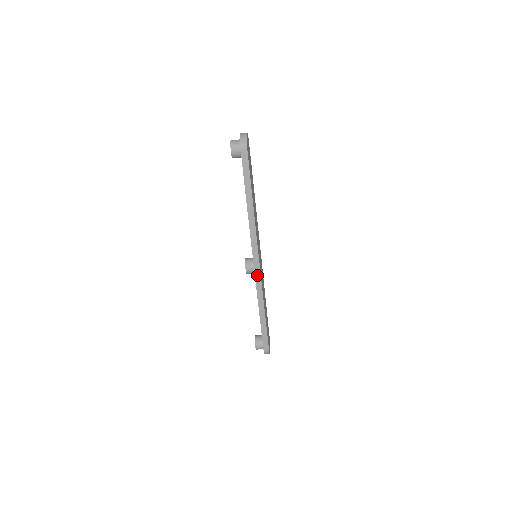
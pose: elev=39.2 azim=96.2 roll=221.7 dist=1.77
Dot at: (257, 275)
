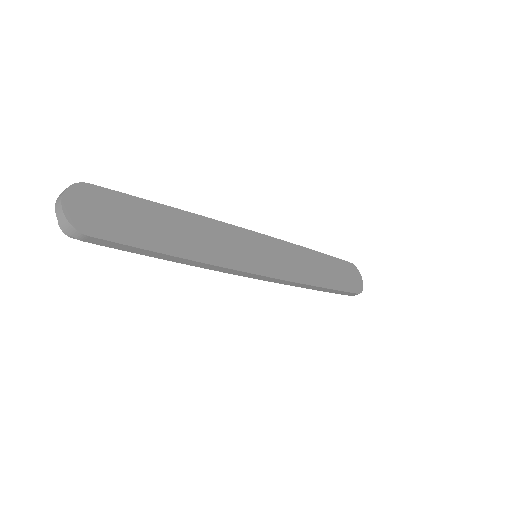
Dot at: (275, 281)
